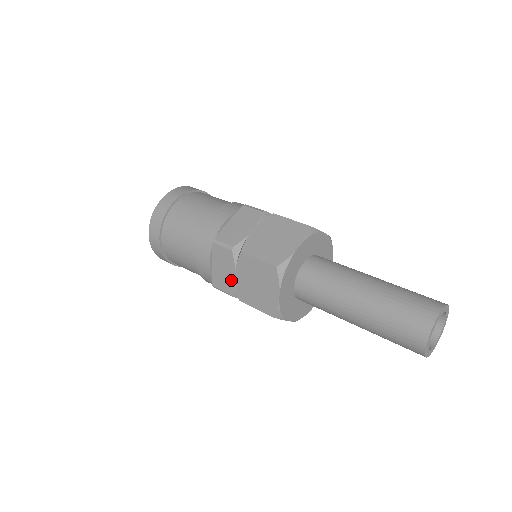
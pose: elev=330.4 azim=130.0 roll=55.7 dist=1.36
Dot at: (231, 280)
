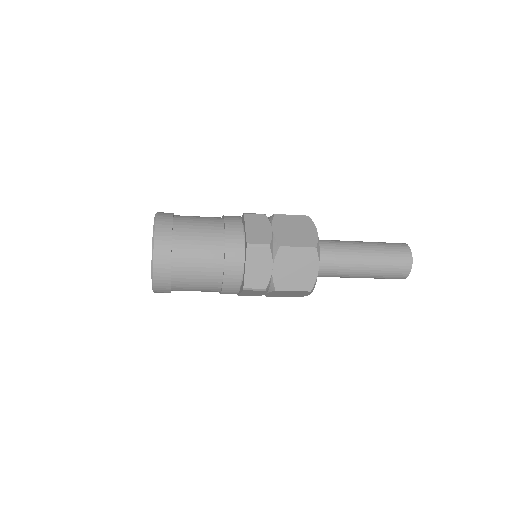
Dot at: (268, 275)
